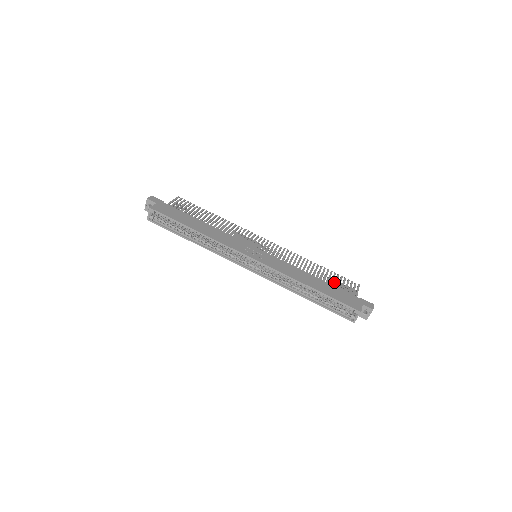
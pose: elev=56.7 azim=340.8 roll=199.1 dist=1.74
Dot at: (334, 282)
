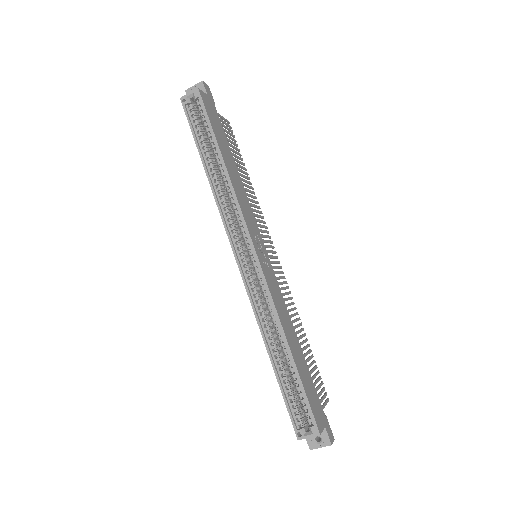
Dot at: occluded
